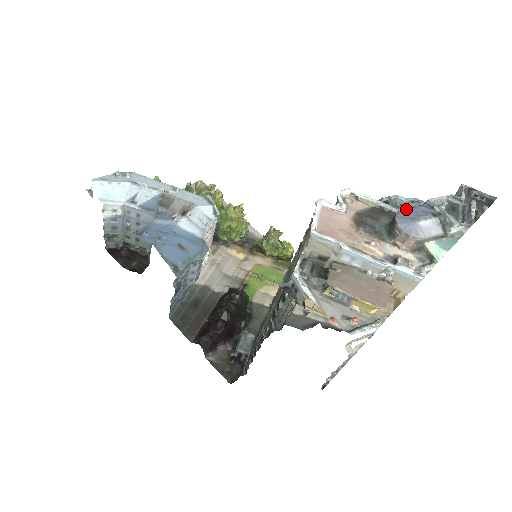
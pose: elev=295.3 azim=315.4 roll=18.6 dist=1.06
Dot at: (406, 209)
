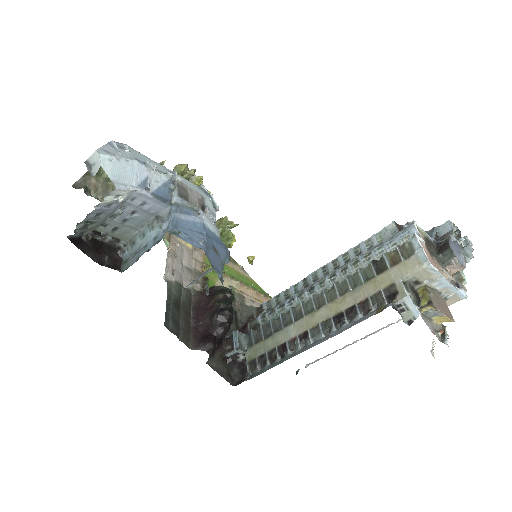
Dot at: (450, 243)
